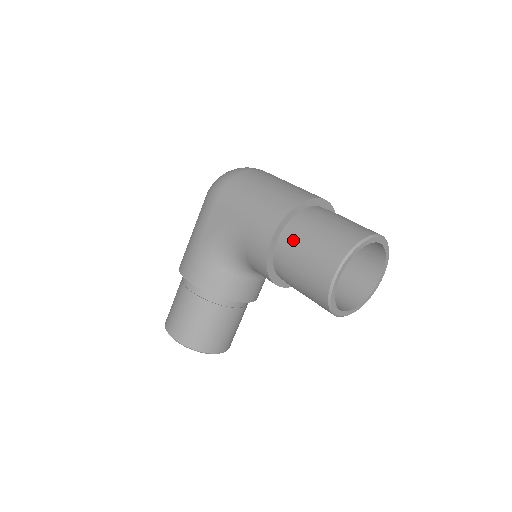
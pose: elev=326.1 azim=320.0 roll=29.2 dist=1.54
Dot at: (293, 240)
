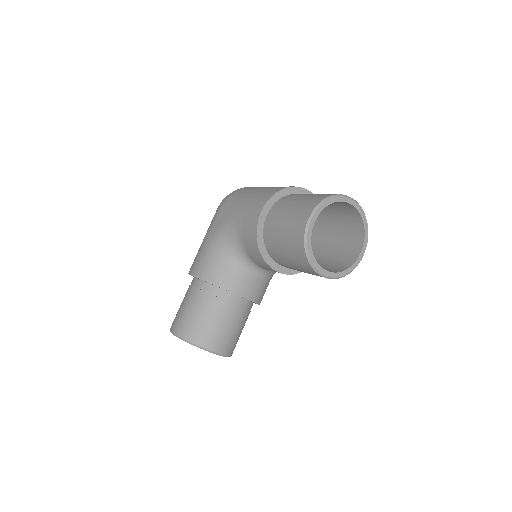
Dot at: (278, 210)
